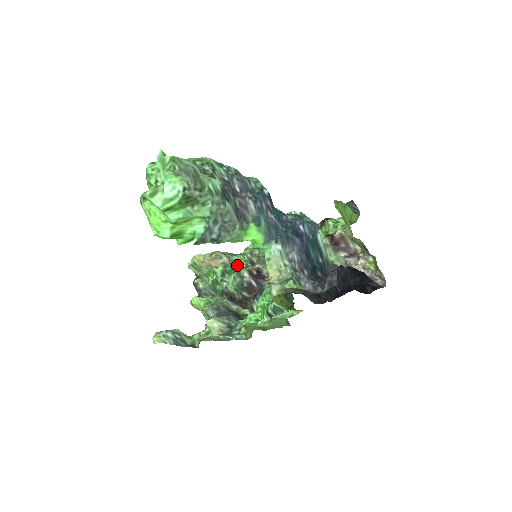
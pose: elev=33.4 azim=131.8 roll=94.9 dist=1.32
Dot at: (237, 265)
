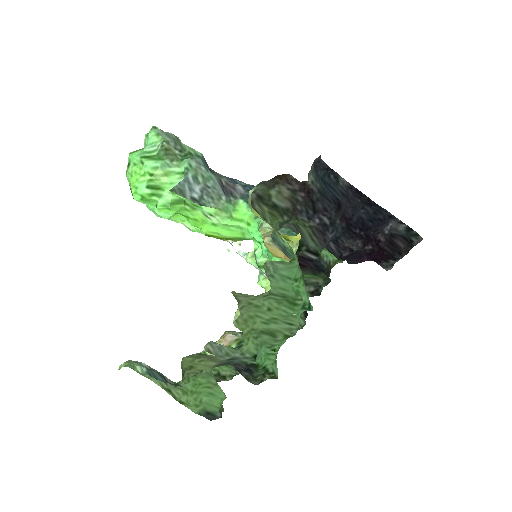
Dot at: occluded
